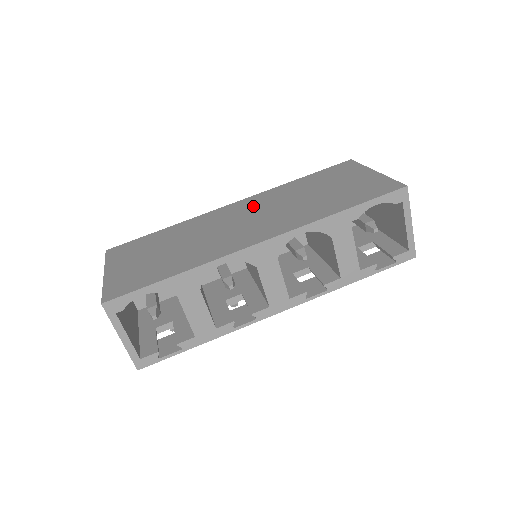
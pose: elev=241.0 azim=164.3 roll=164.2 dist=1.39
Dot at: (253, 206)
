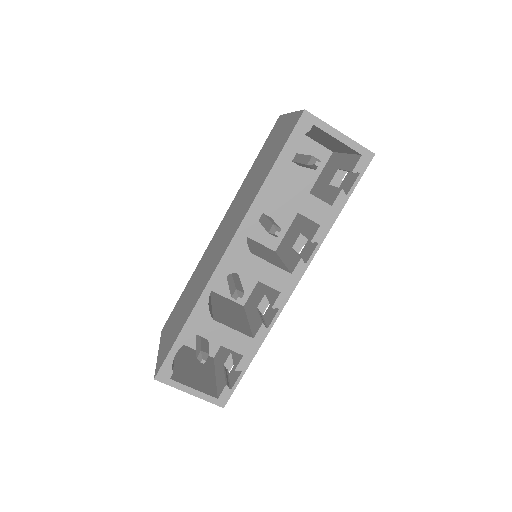
Dot at: (226, 220)
